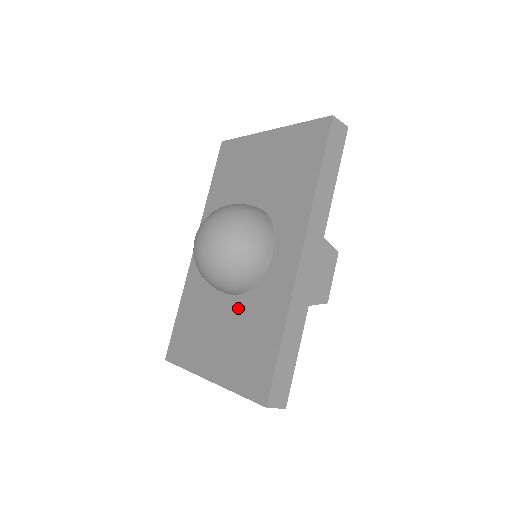
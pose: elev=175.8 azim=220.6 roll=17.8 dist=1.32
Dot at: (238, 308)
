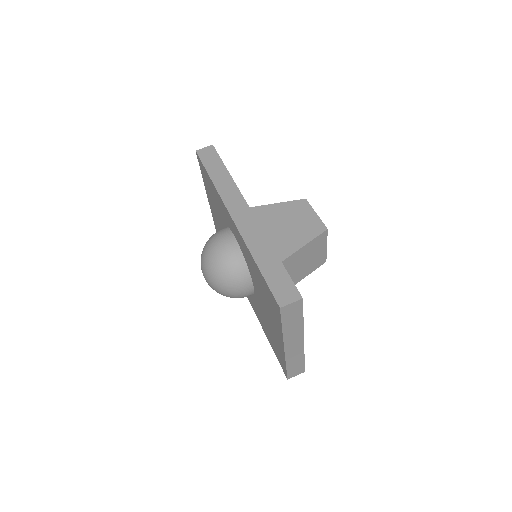
Dot at: (256, 288)
